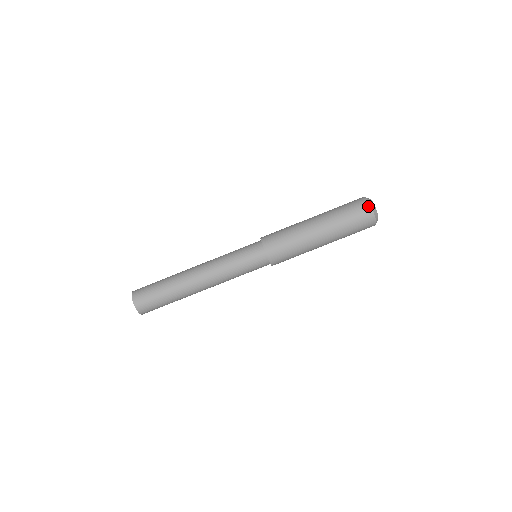
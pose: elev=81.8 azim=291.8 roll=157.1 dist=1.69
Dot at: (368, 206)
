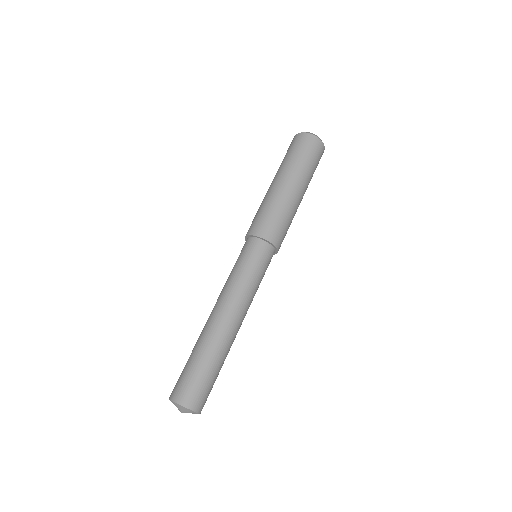
Dot at: (304, 135)
